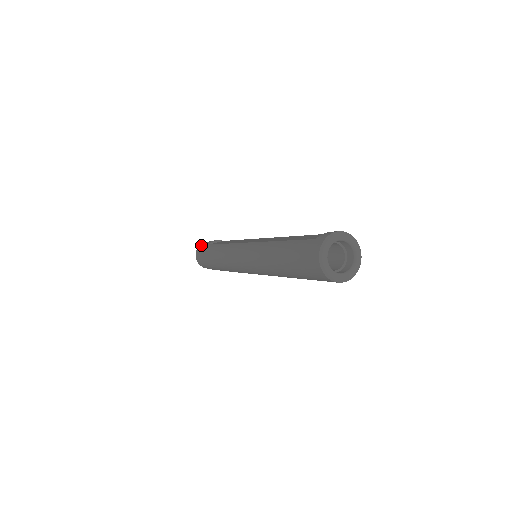
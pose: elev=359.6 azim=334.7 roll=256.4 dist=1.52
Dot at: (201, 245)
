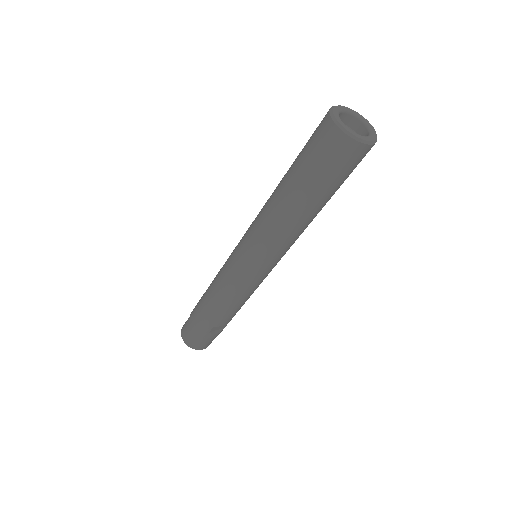
Dot at: occluded
